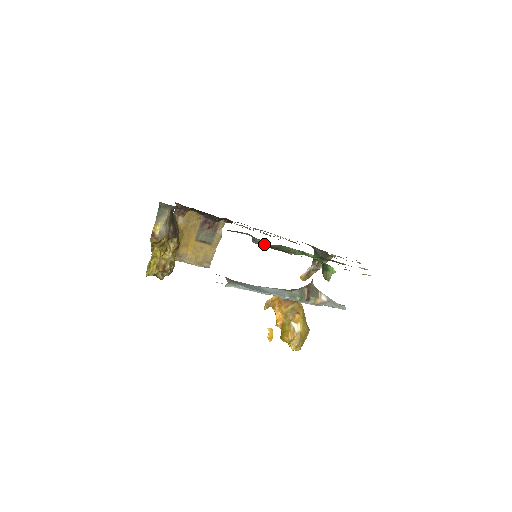
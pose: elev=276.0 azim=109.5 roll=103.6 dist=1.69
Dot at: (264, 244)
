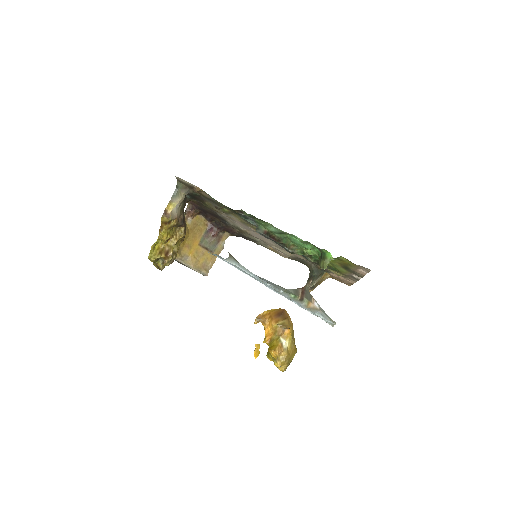
Dot at: (267, 233)
